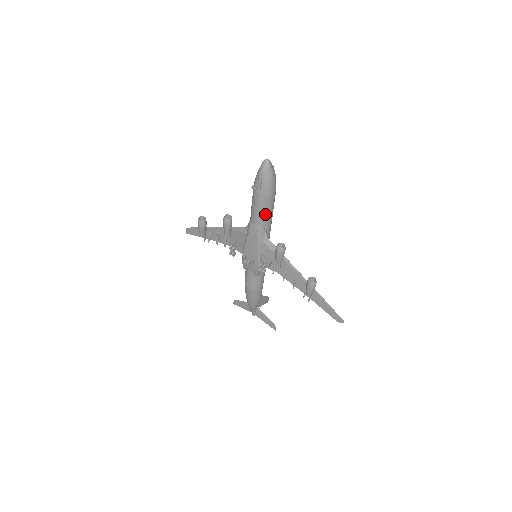
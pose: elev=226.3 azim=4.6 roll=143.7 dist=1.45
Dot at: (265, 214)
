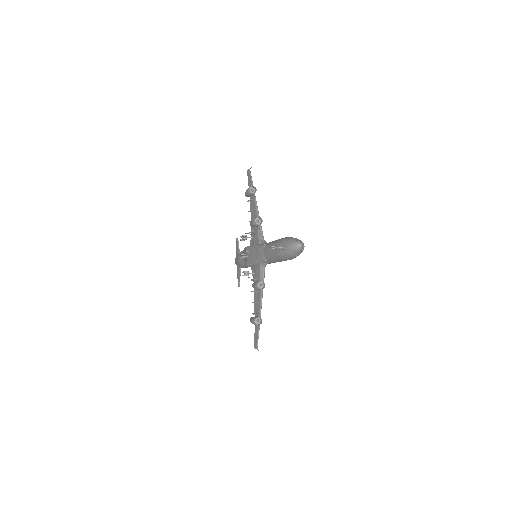
Dot at: (273, 259)
